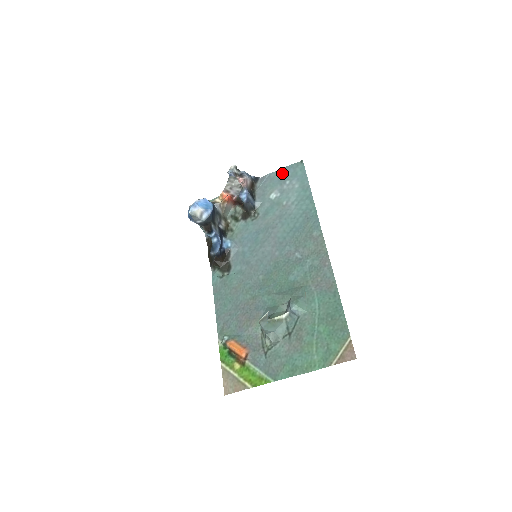
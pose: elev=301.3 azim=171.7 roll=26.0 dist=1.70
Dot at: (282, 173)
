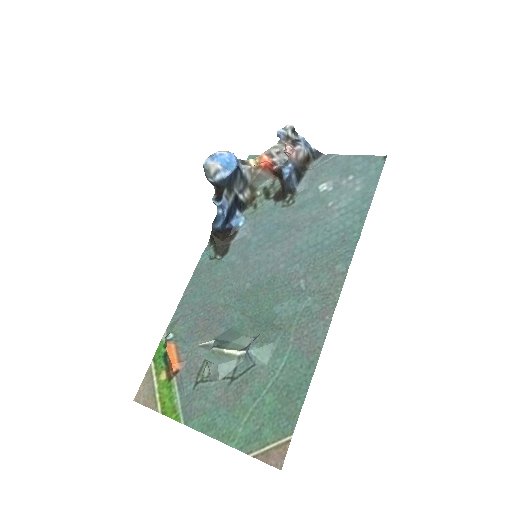
Dot at: (352, 161)
